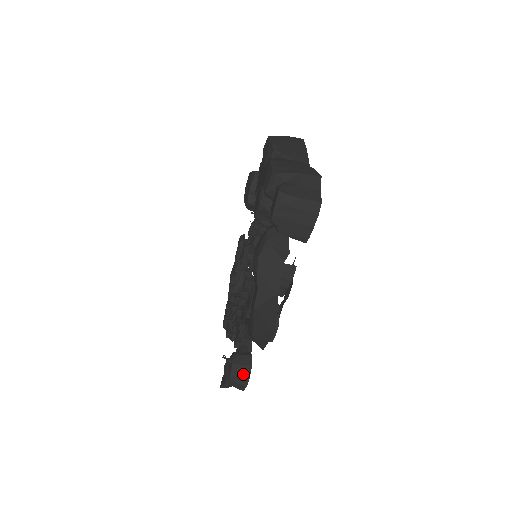
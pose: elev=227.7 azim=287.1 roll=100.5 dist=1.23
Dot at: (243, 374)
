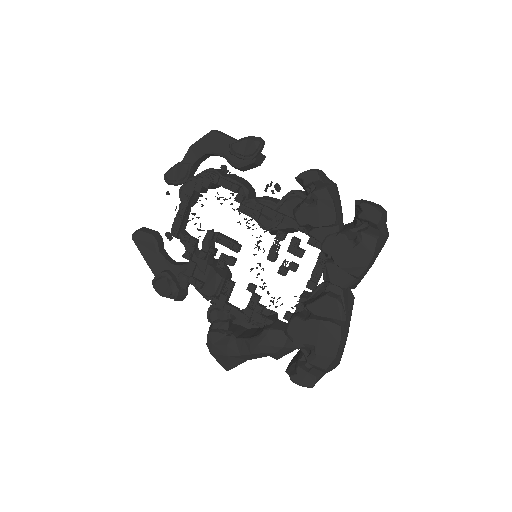
Dot at: occluded
